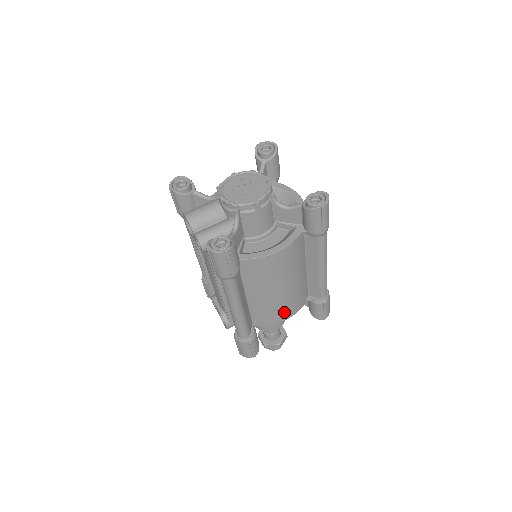
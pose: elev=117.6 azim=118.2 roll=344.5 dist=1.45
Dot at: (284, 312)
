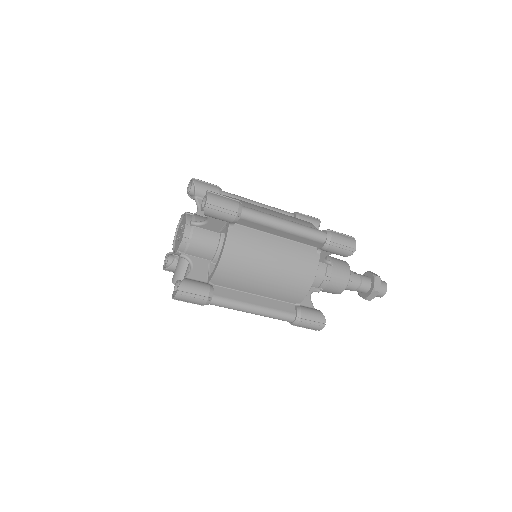
Dot at: (301, 279)
